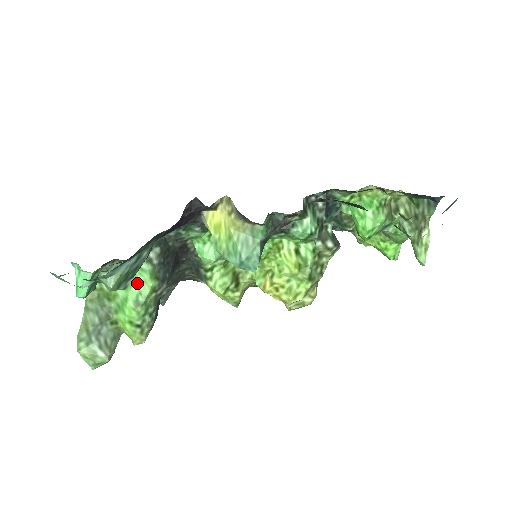
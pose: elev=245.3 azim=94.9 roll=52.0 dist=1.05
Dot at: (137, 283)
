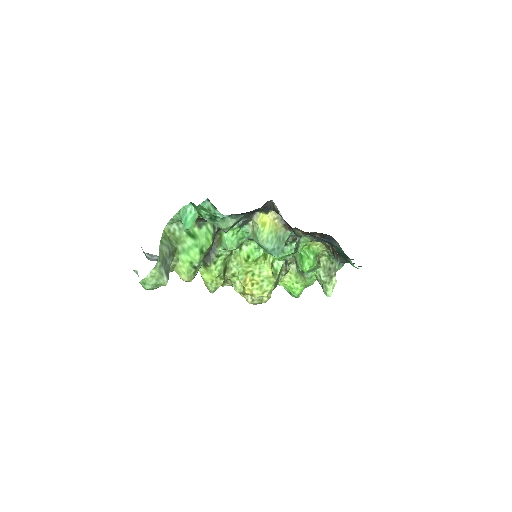
Dot at: (204, 238)
